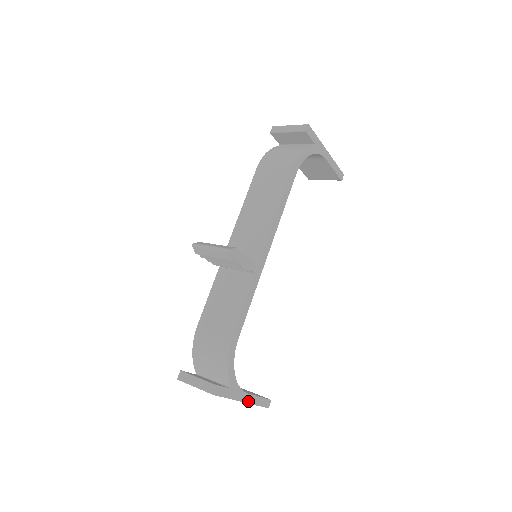
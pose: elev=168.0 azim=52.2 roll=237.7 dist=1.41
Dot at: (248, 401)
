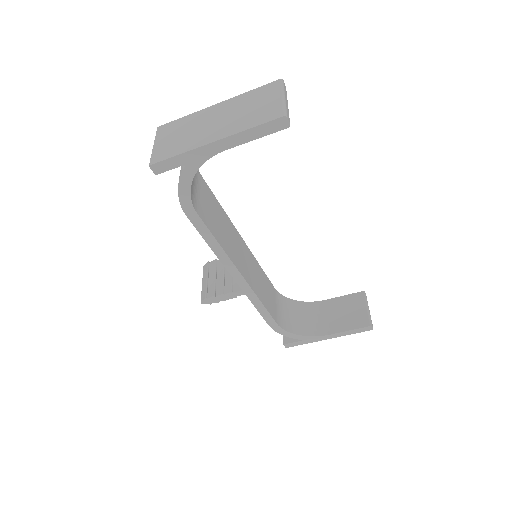
Dot at: (335, 336)
